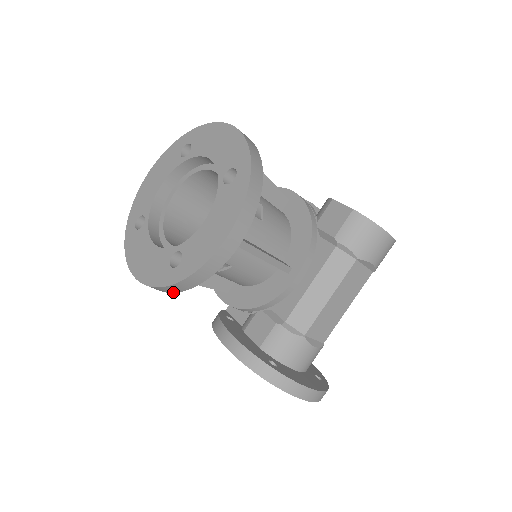
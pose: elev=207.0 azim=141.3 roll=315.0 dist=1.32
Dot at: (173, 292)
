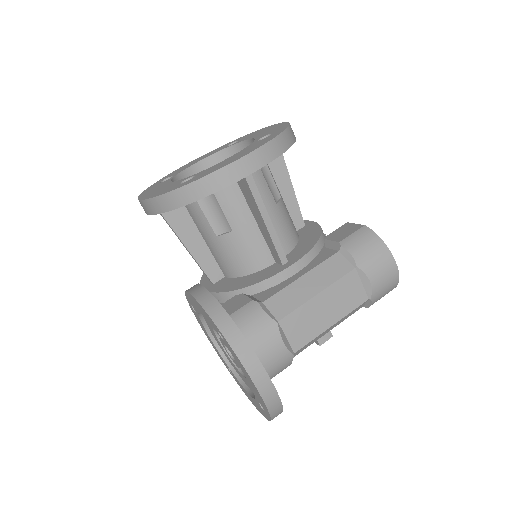
Dot at: (170, 209)
